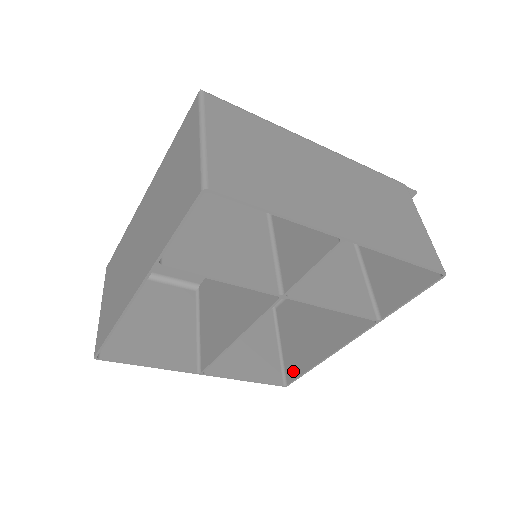
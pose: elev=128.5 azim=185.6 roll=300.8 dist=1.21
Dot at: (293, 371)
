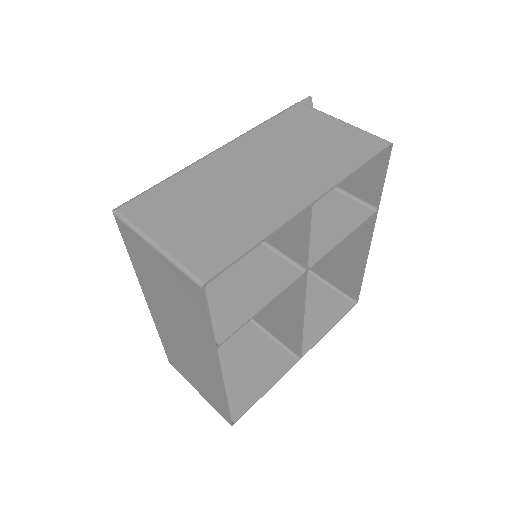
Dot at: (352, 290)
